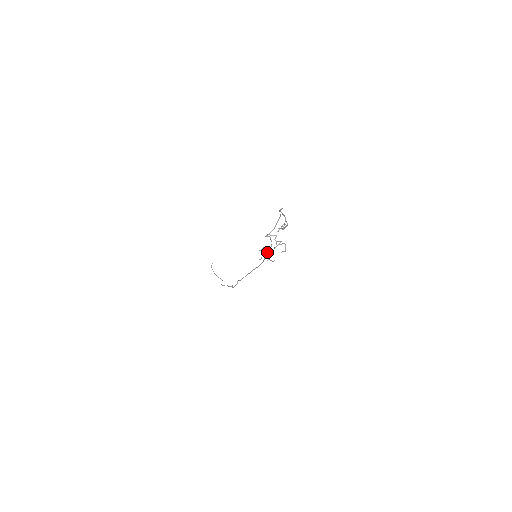
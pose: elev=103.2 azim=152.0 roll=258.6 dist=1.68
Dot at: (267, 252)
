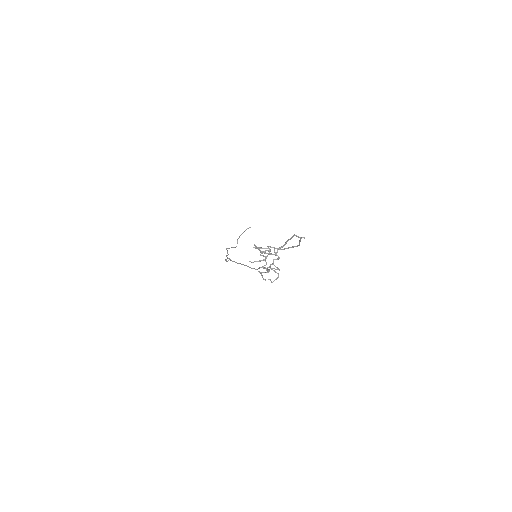
Dot at: (266, 264)
